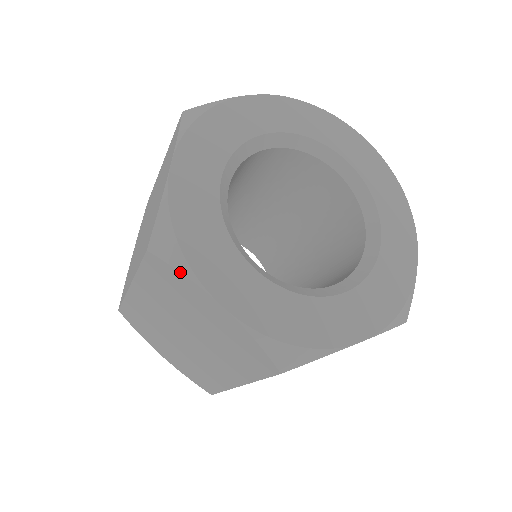
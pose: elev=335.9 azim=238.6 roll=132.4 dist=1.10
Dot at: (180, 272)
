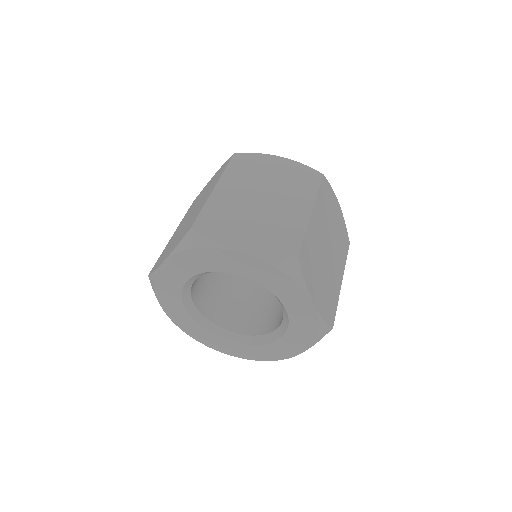
Dot at: (155, 295)
